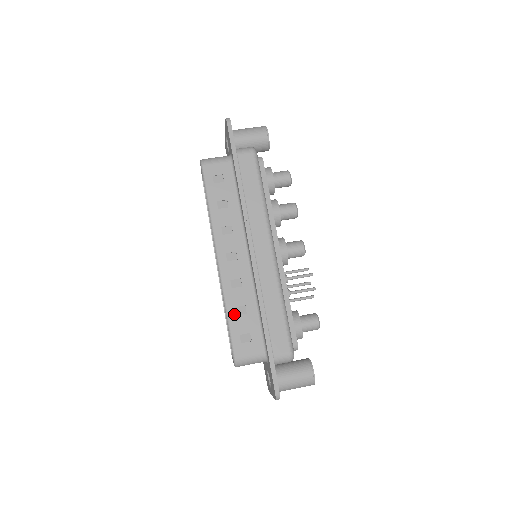
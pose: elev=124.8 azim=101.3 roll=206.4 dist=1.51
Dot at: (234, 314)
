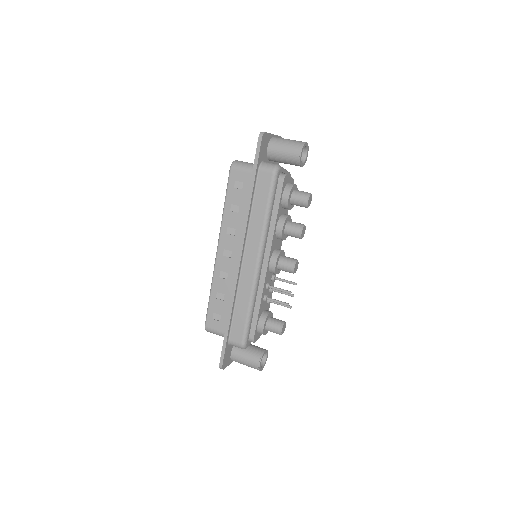
Dot at: (215, 296)
